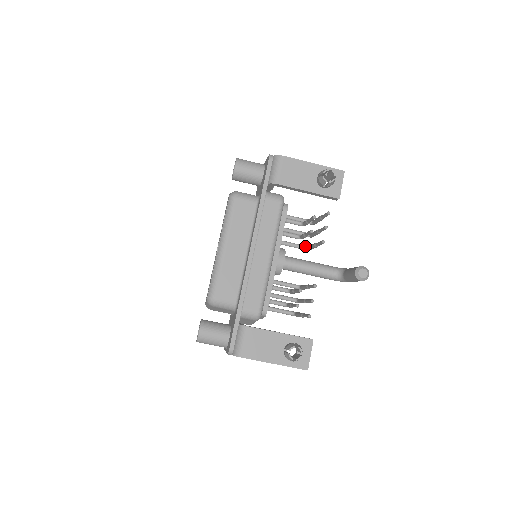
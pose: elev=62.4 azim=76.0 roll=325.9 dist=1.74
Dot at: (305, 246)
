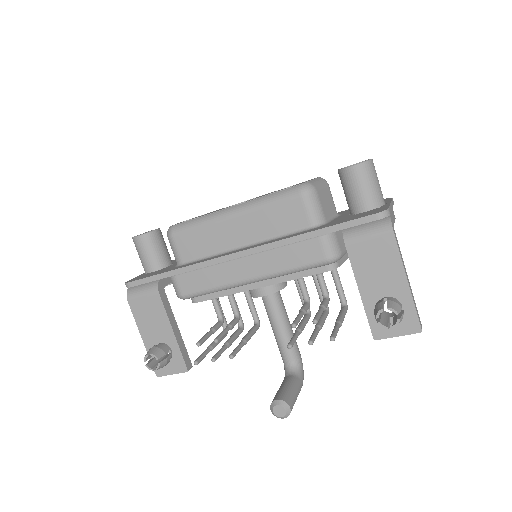
Dot at: (308, 309)
